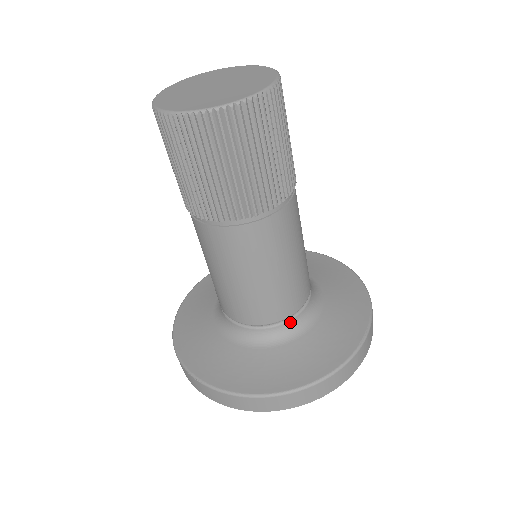
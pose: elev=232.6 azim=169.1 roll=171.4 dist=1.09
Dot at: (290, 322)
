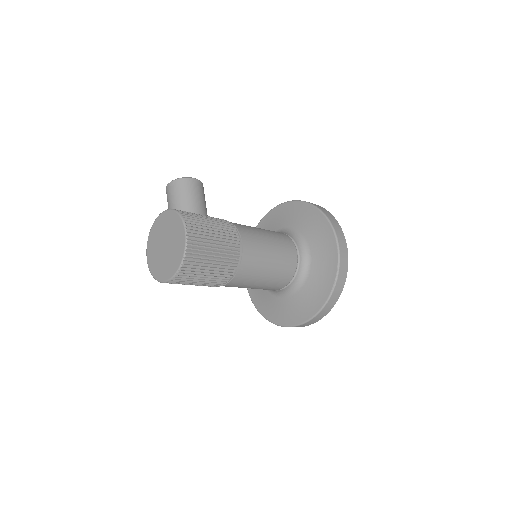
Dot at: (291, 284)
